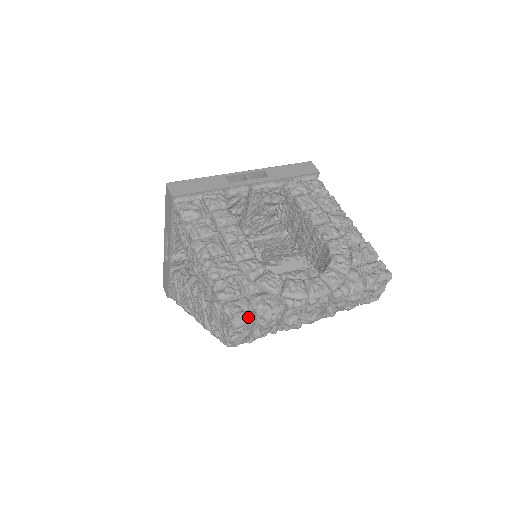
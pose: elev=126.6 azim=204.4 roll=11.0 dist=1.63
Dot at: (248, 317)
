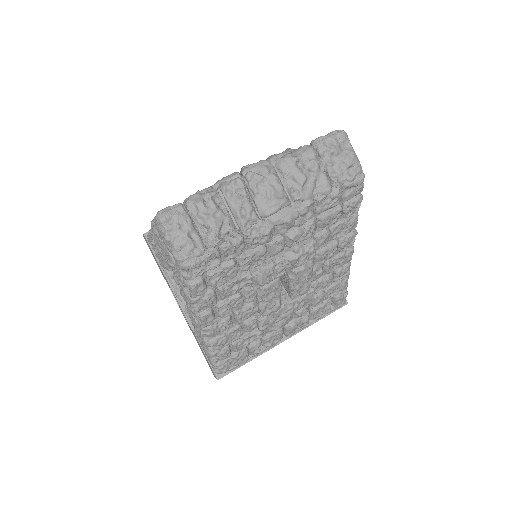
Dot at: (172, 207)
